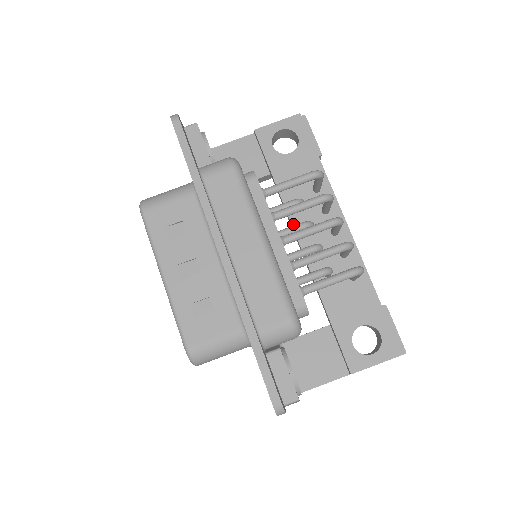
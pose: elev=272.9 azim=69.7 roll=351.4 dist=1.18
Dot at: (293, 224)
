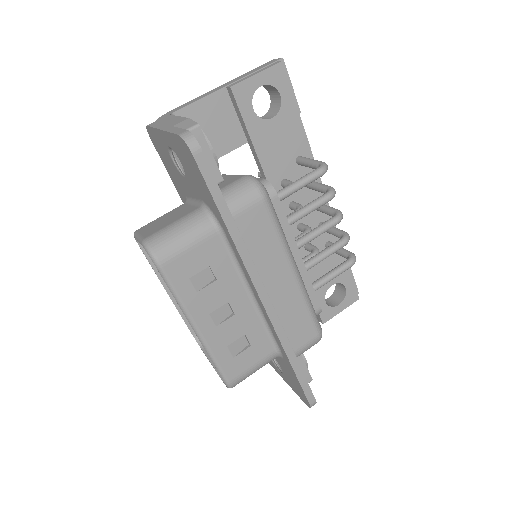
Dot at: occluded
